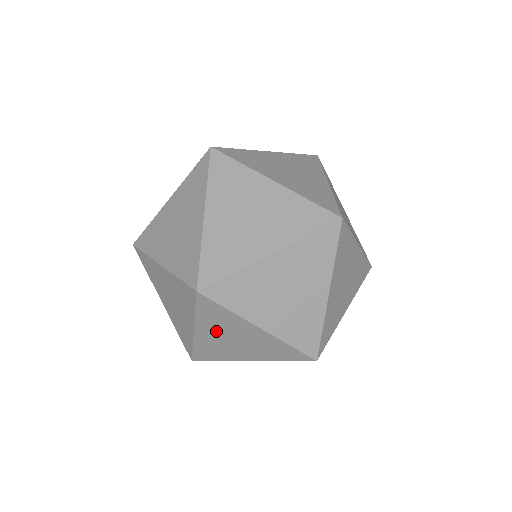
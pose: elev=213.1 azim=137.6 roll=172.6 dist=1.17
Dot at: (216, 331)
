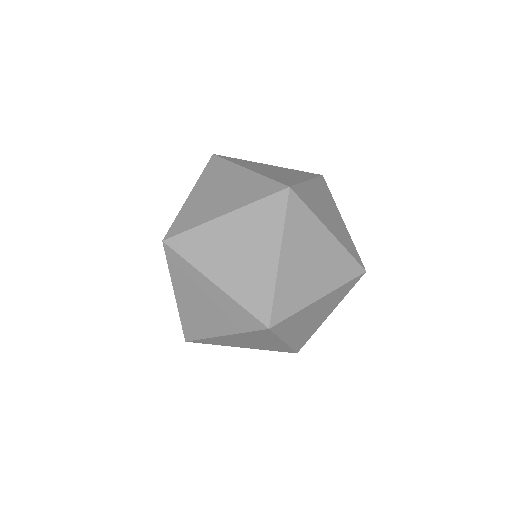
Dot at: (298, 251)
